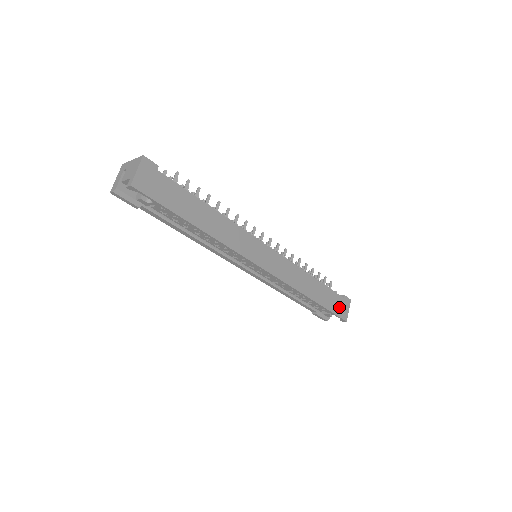
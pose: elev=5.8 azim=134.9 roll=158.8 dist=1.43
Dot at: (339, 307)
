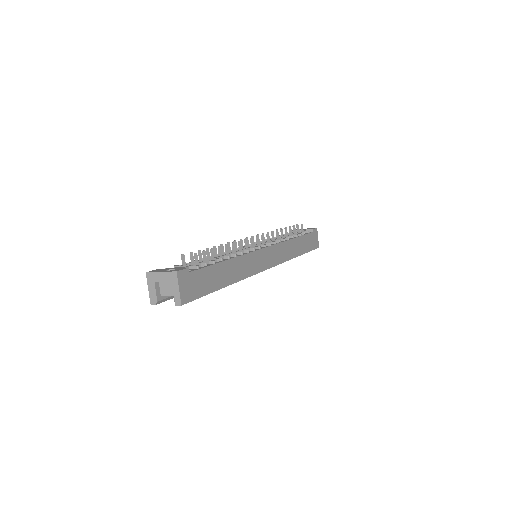
Dot at: (313, 242)
